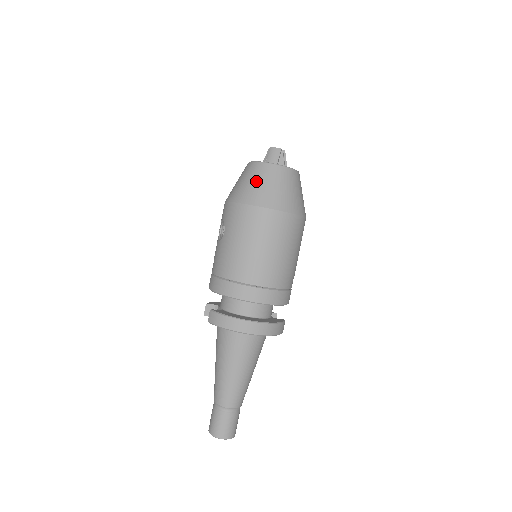
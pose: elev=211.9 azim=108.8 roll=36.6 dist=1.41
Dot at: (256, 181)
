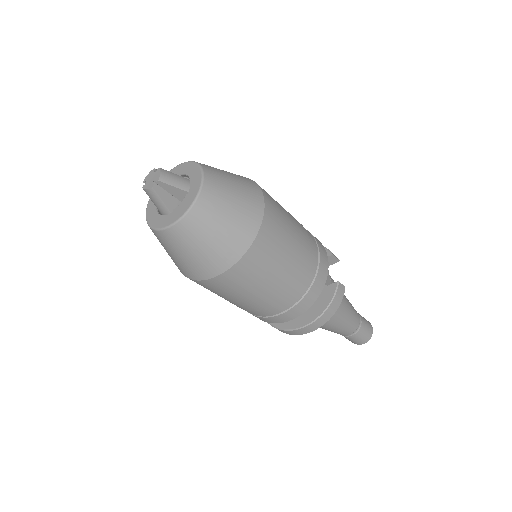
Dot at: (170, 253)
